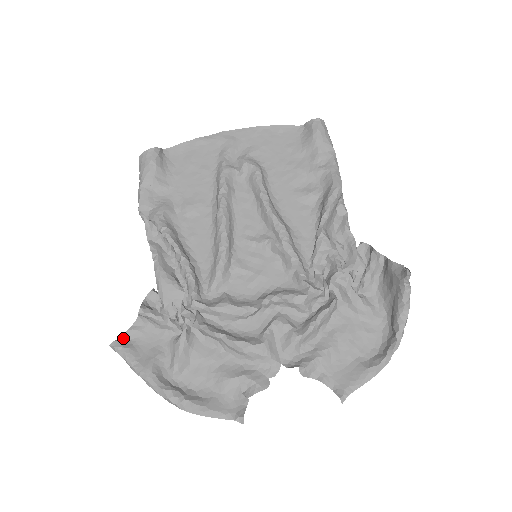
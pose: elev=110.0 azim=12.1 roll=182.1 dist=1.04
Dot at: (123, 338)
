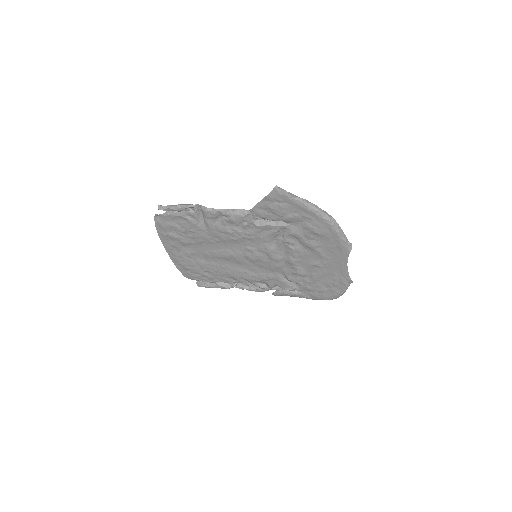
Dot at: (273, 194)
